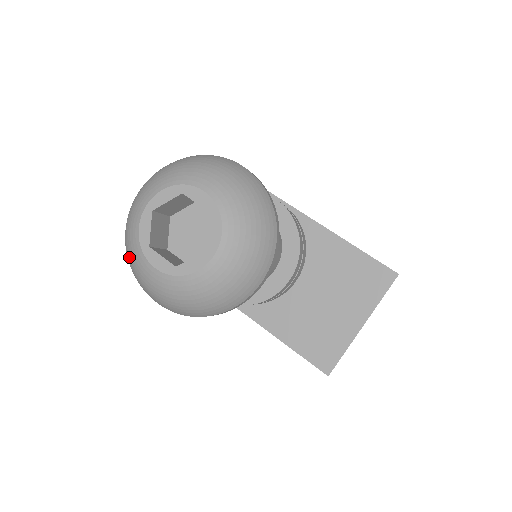
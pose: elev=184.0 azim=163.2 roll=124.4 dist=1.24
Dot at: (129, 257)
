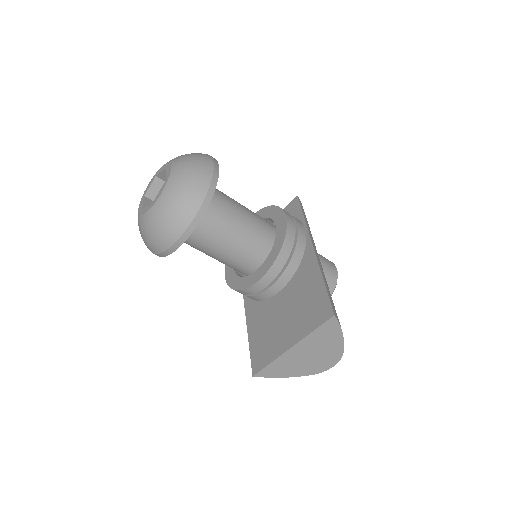
Dot at: occluded
